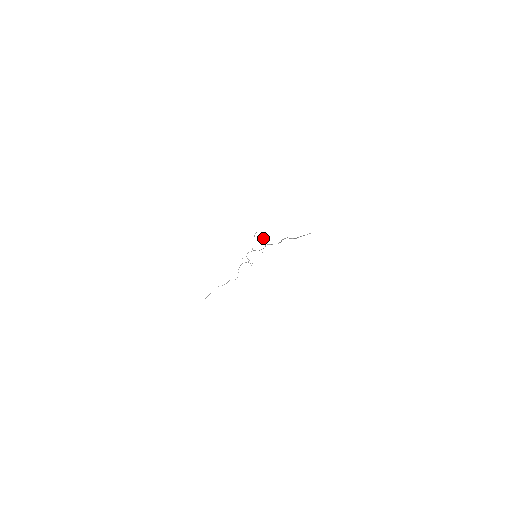
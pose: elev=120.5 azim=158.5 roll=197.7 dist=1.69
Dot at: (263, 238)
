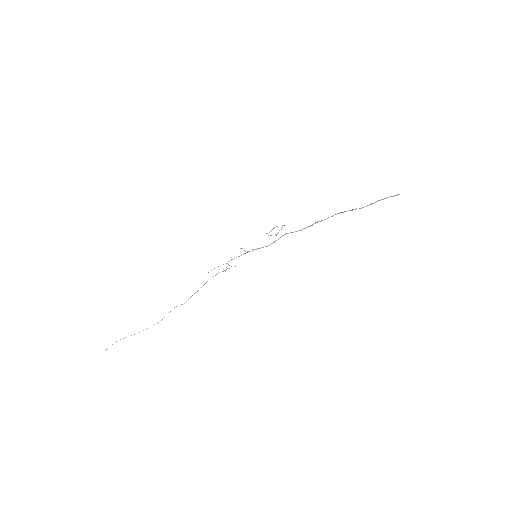
Dot at: (281, 229)
